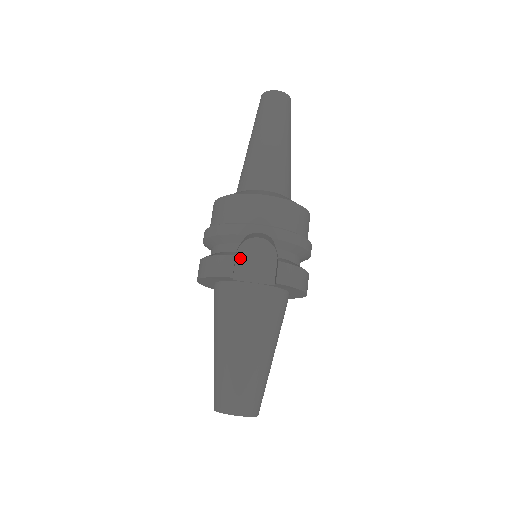
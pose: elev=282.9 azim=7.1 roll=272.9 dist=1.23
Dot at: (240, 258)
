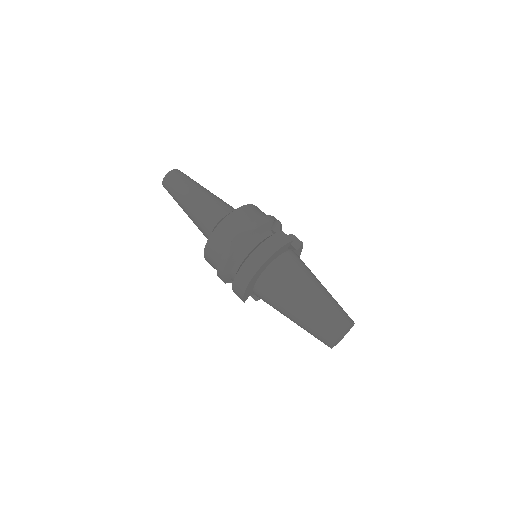
Dot at: occluded
